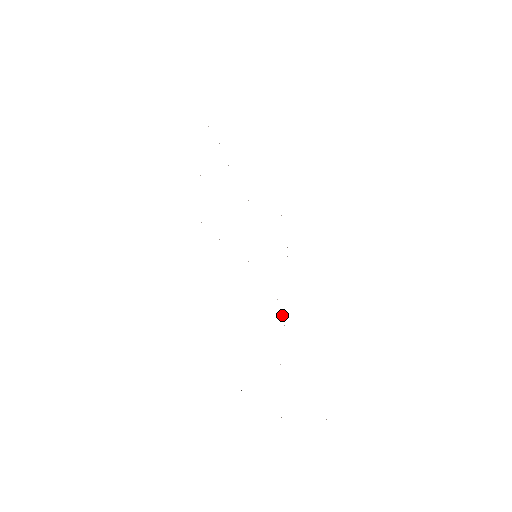
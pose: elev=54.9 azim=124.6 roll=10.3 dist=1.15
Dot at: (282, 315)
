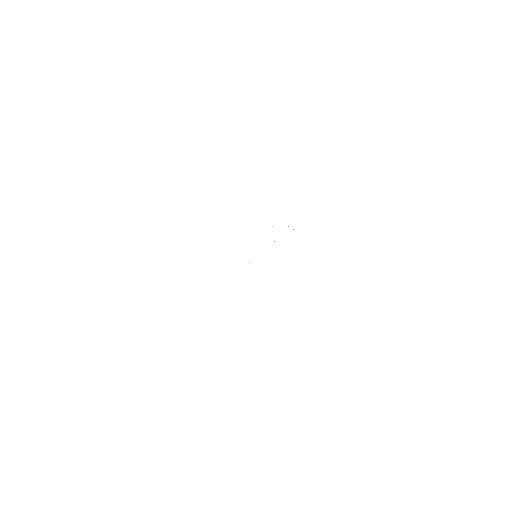
Dot at: occluded
